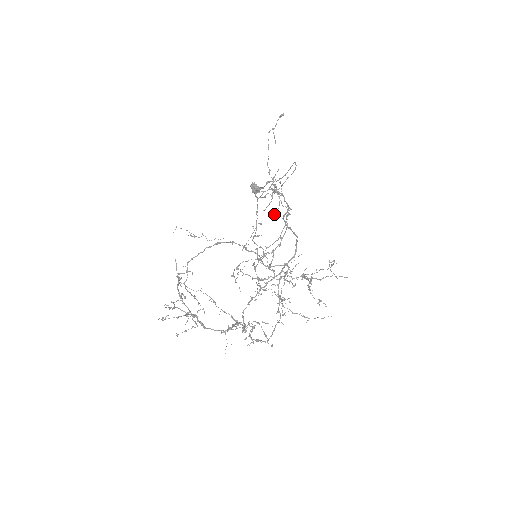
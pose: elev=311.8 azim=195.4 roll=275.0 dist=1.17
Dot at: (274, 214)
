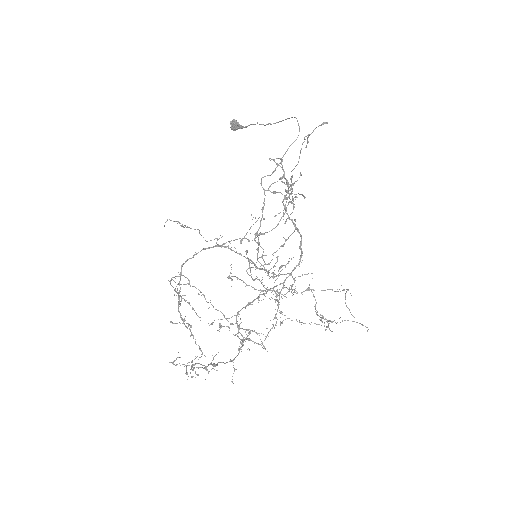
Dot at: (286, 220)
